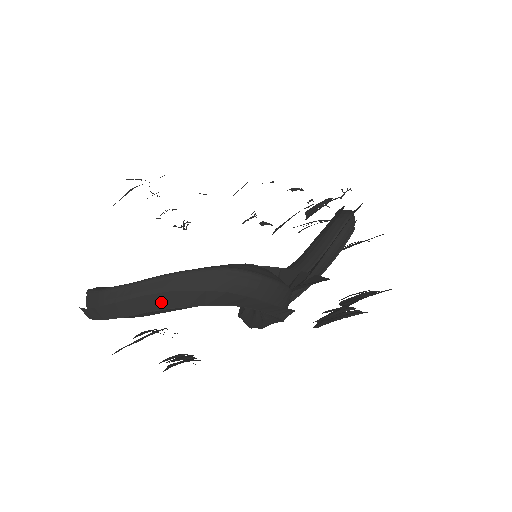
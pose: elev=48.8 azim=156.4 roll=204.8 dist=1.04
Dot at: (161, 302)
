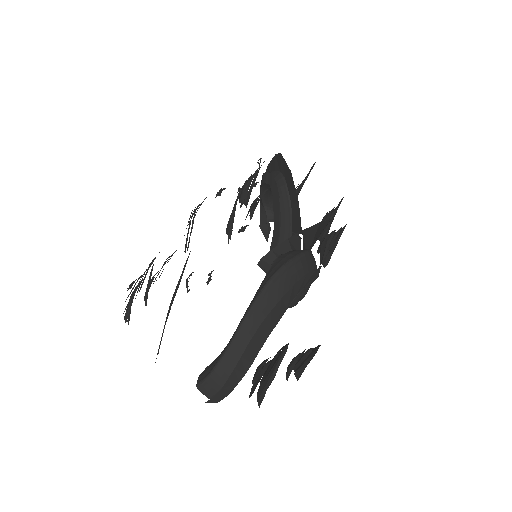
Dot at: (262, 336)
